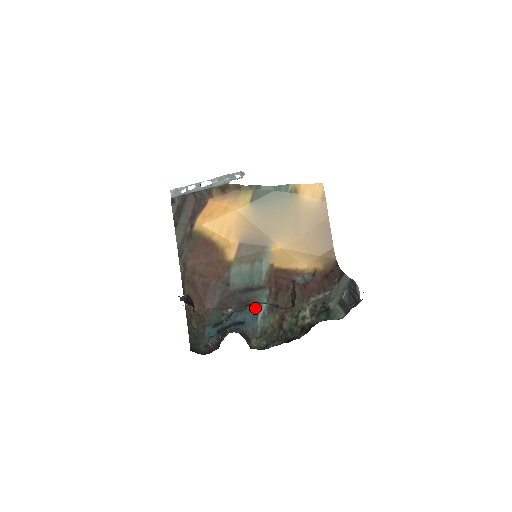
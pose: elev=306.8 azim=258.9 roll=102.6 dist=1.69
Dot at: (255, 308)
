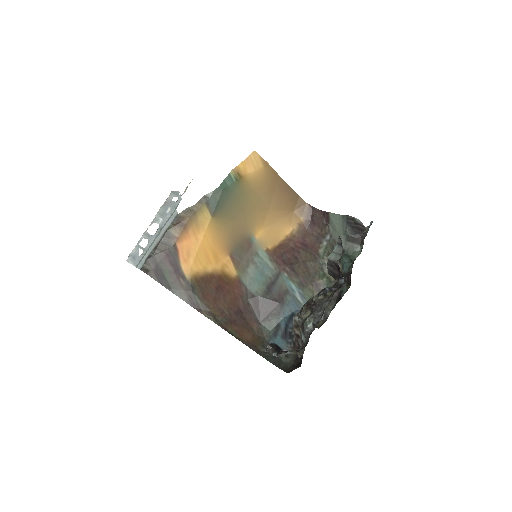
Dot at: (290, 295)
